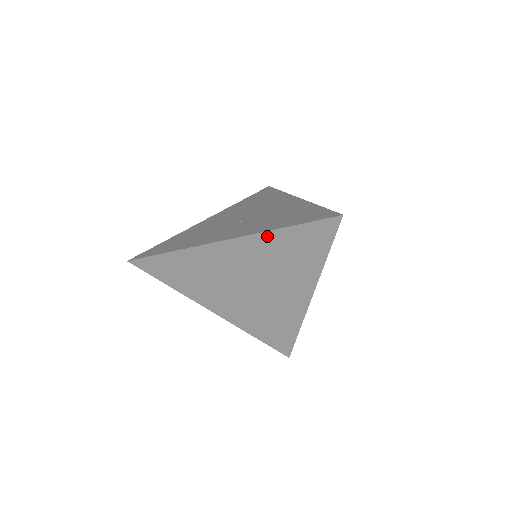
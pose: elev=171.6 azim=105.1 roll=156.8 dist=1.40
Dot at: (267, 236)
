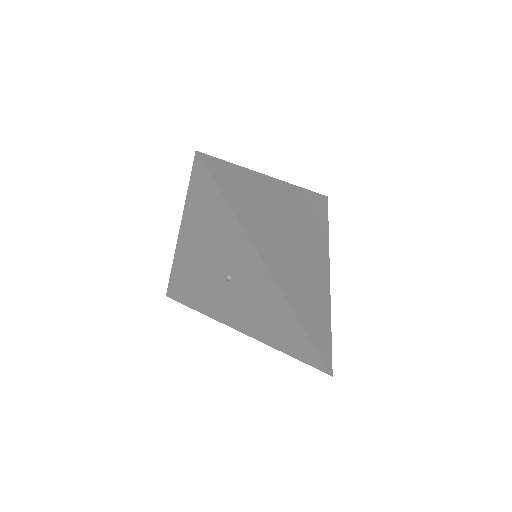
Dot at: (298, 190)
